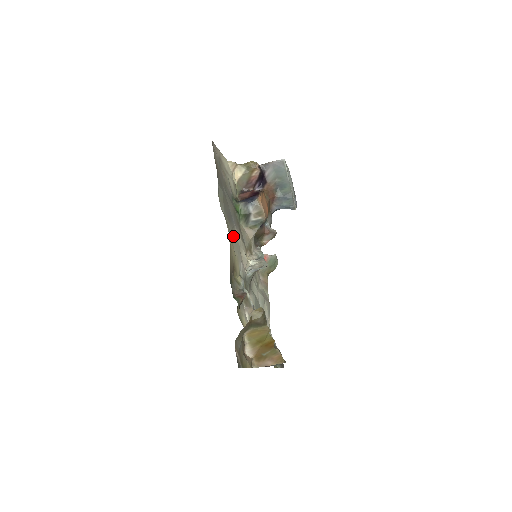
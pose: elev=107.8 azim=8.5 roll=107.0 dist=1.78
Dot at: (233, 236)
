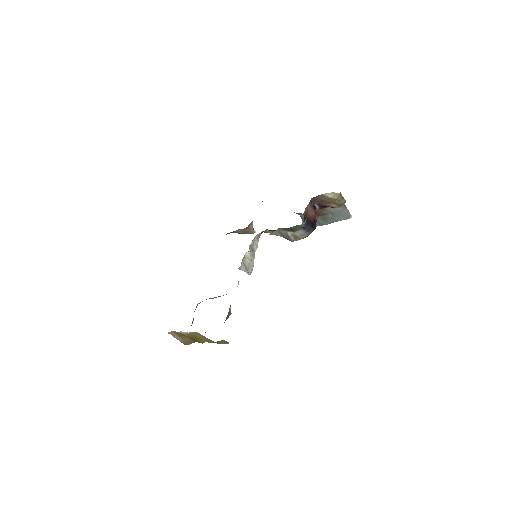
Dot at: occluded
